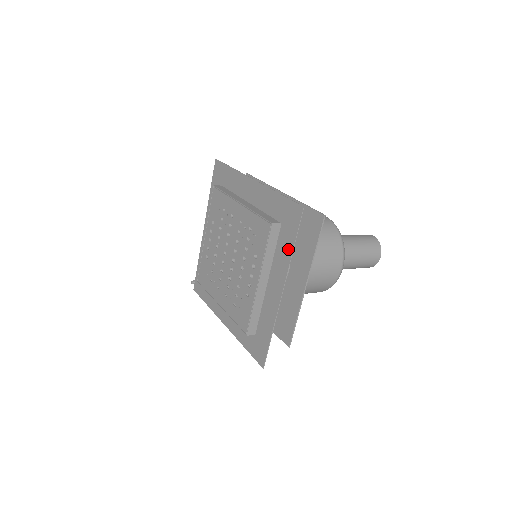
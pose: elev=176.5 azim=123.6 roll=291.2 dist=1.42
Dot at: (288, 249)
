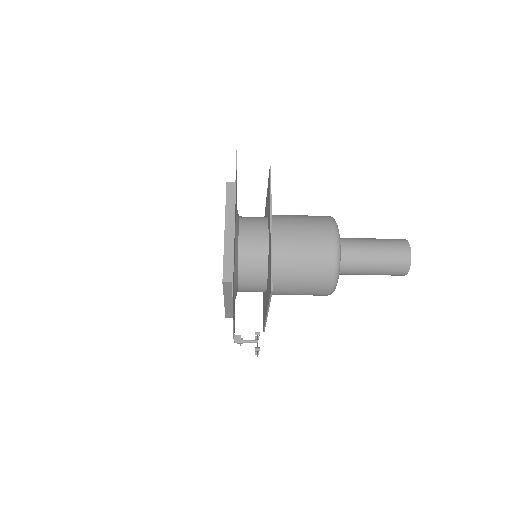
Dot at: occluded
